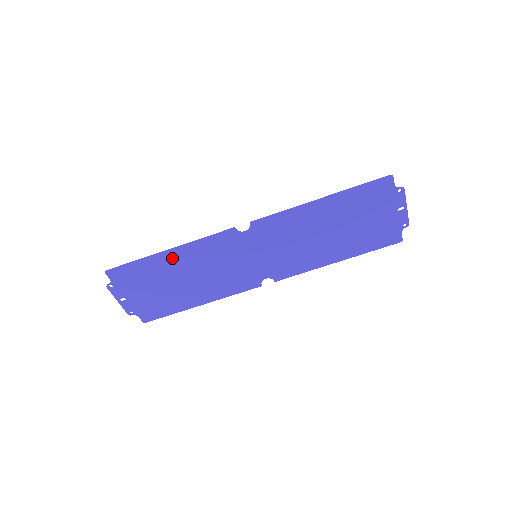
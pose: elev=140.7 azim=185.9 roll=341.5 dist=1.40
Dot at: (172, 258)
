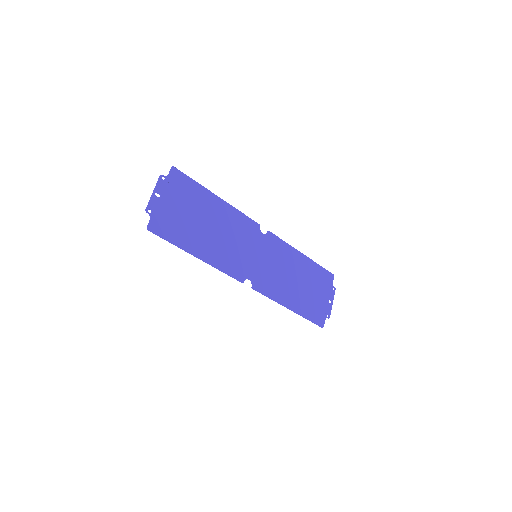
Dot at: (216, 204)
